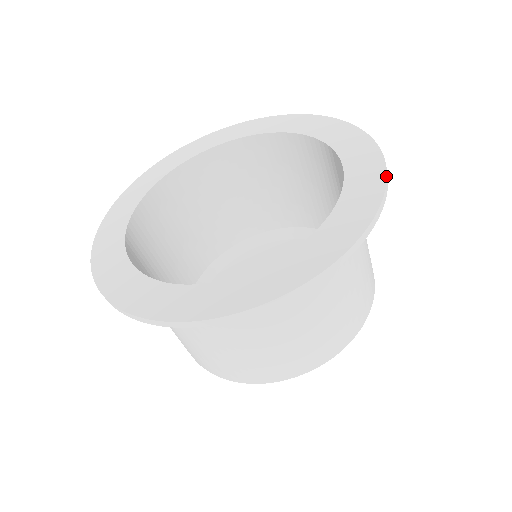
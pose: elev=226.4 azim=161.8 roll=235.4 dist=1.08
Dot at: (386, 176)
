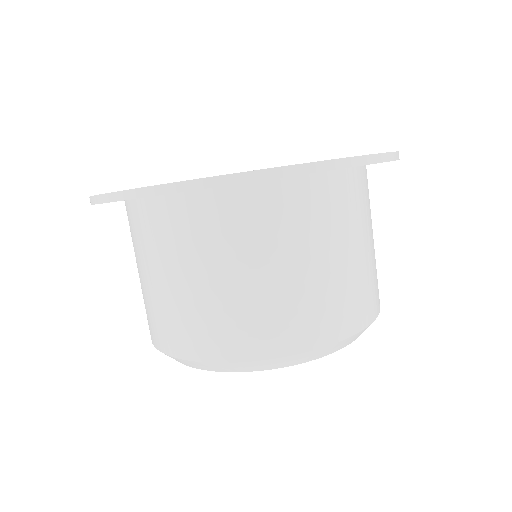
Dot at: (349, 157)
